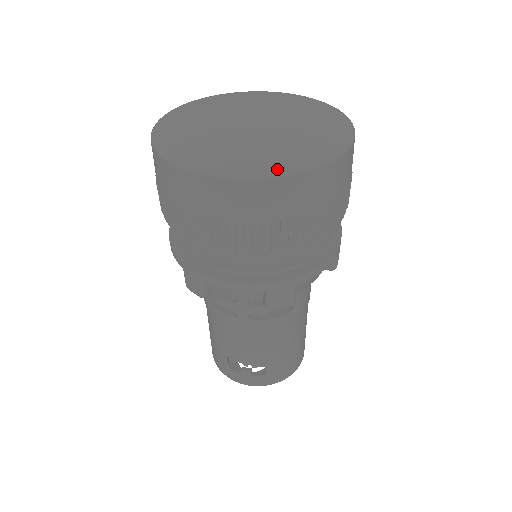
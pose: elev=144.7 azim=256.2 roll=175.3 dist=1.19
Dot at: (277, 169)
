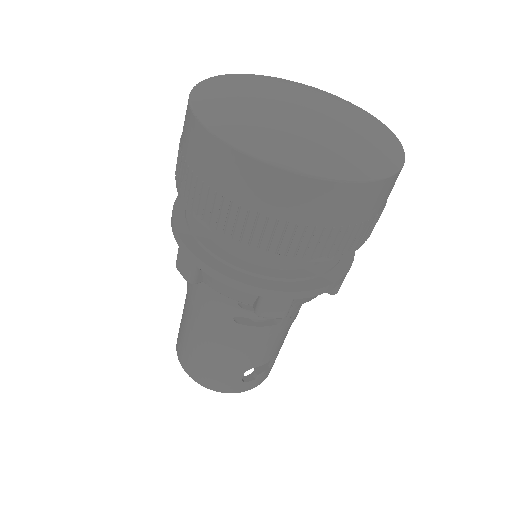
Dot at: (396, 158)
